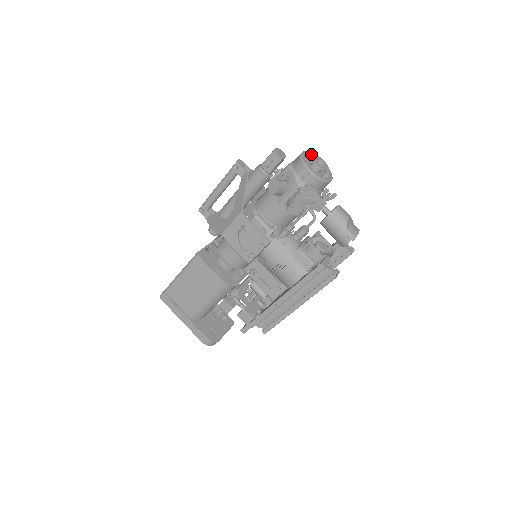
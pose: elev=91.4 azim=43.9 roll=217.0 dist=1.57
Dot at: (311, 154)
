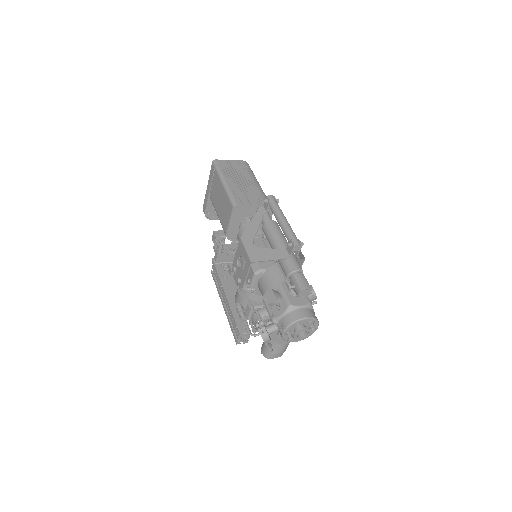
Dot at: (312, 322)
